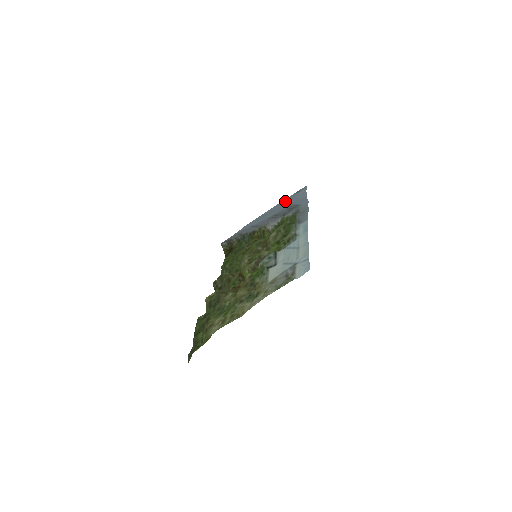
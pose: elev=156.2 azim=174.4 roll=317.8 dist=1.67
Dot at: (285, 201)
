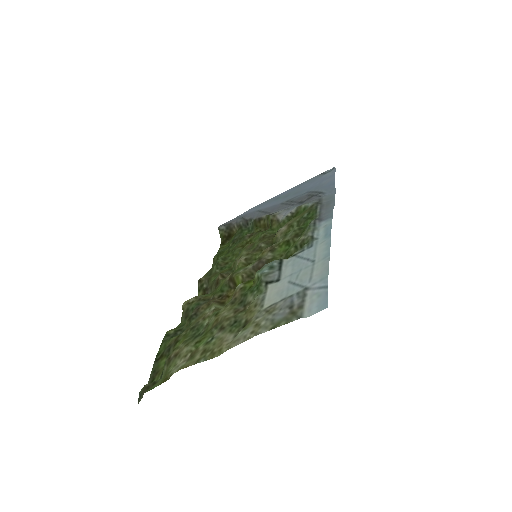
Dot at: (305, 183)
